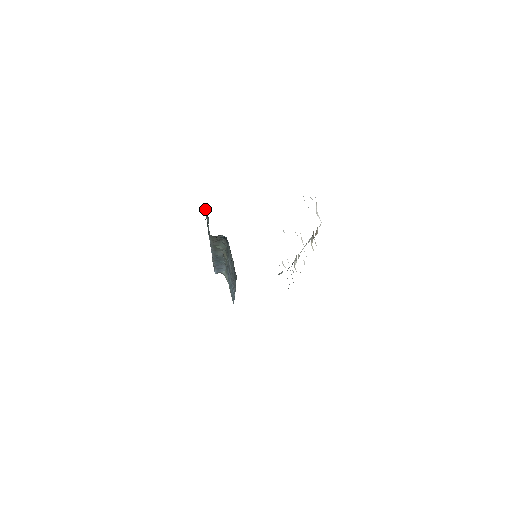
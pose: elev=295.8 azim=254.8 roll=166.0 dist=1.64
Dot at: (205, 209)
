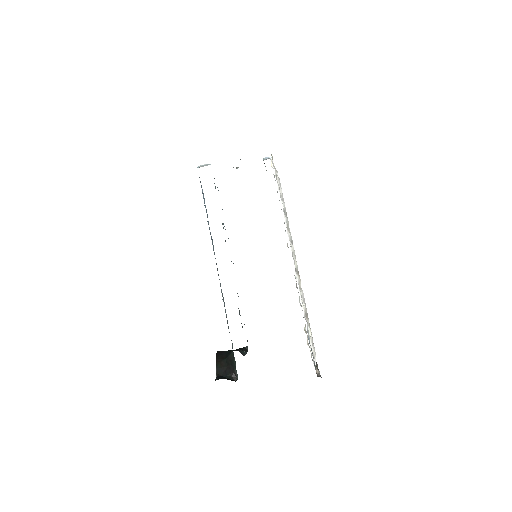
Dot at: occluded
